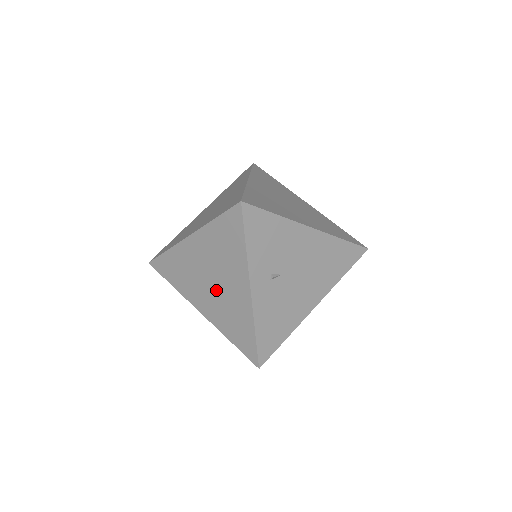
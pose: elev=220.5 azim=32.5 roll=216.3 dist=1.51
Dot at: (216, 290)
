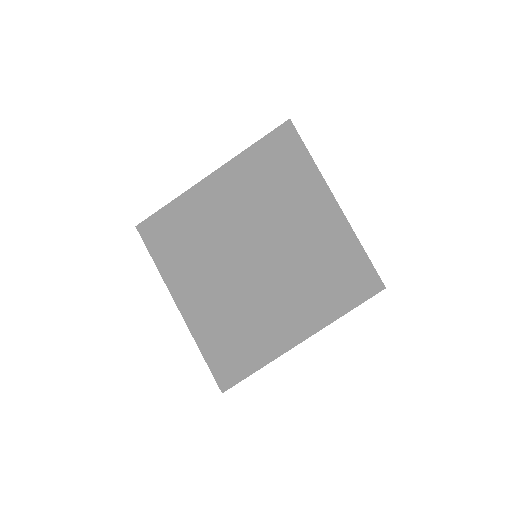
Dot at: (243, 320)
